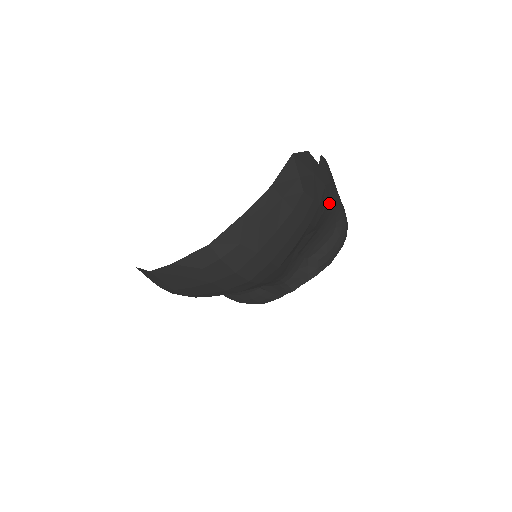
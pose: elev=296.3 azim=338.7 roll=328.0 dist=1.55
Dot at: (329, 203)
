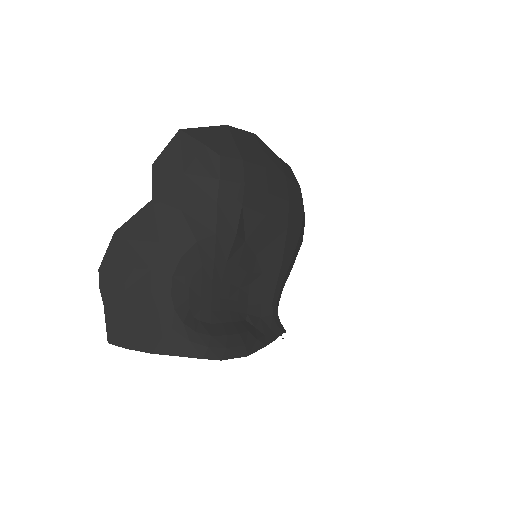
Dot at: occluded
